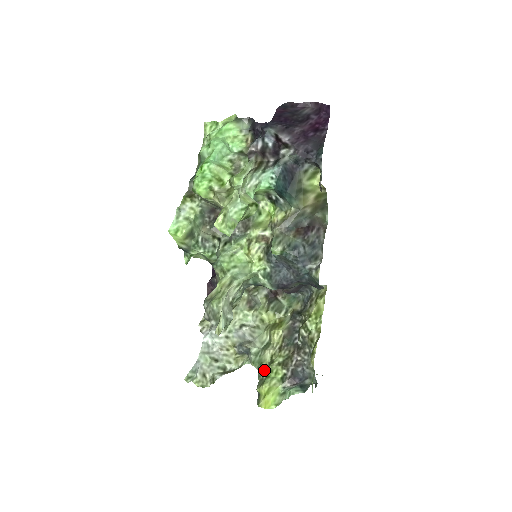
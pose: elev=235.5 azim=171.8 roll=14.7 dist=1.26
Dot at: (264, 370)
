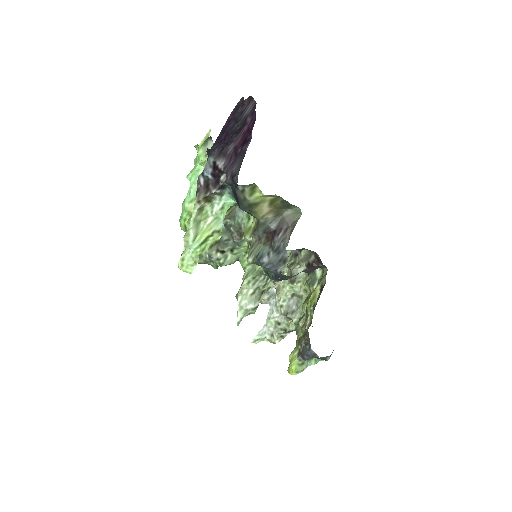
Dot at: occluded
